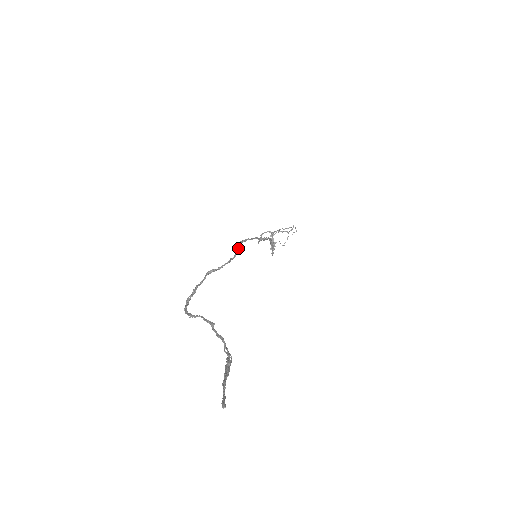
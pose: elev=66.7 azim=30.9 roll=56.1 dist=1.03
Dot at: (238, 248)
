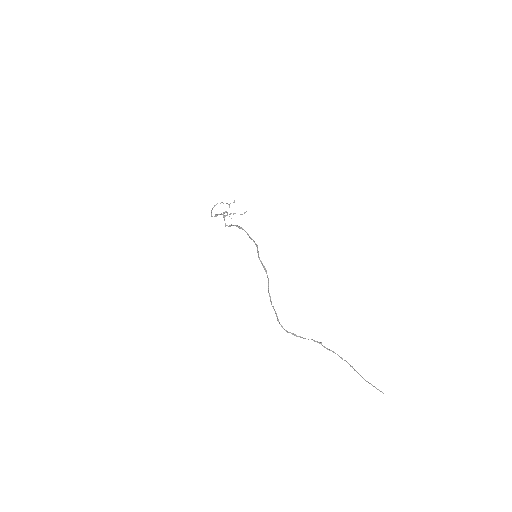
Dot at: occluded
